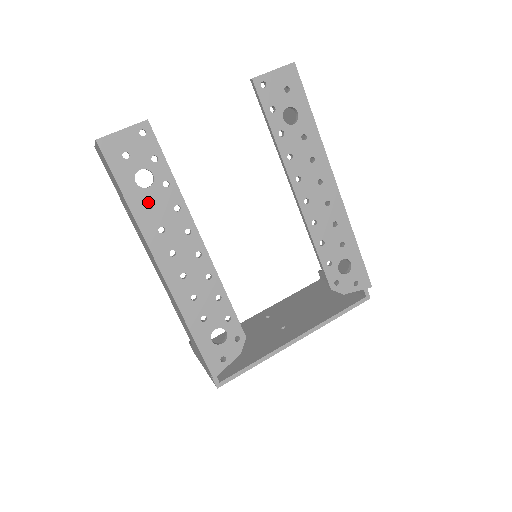
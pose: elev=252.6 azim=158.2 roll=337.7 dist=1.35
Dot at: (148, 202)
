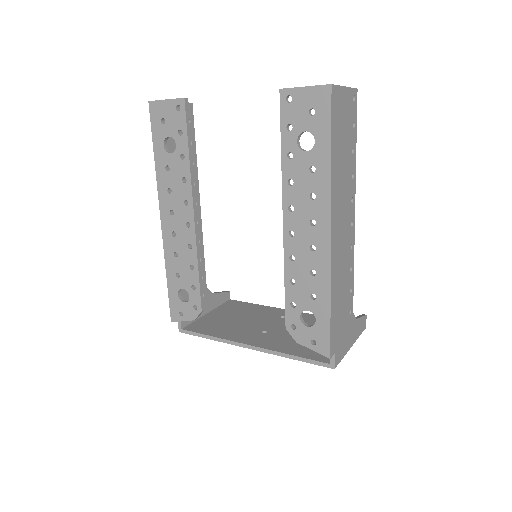
Dot at: (167, 164)
